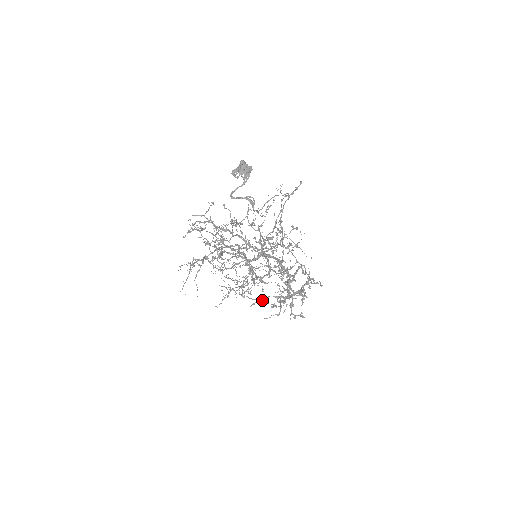
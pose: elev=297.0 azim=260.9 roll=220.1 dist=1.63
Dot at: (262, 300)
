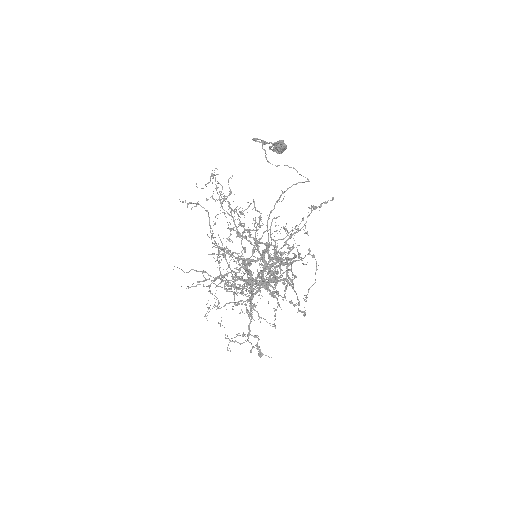
Dot at: occluded
